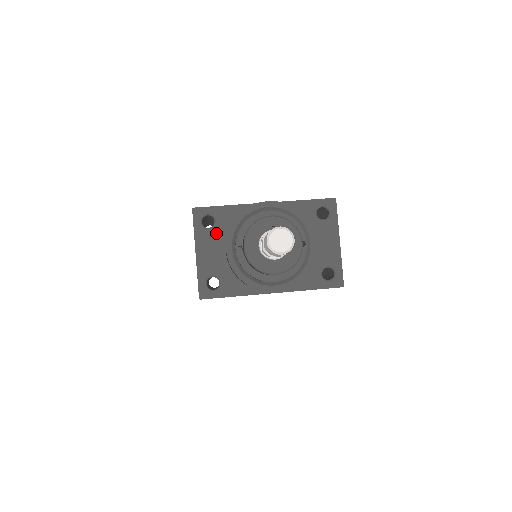
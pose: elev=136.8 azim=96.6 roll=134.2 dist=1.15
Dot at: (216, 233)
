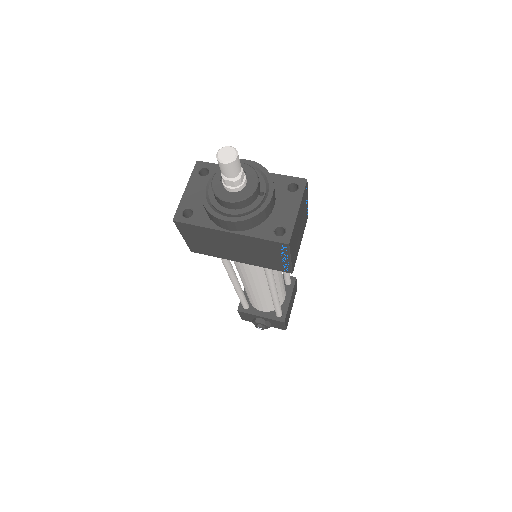
Dot at: occluded
